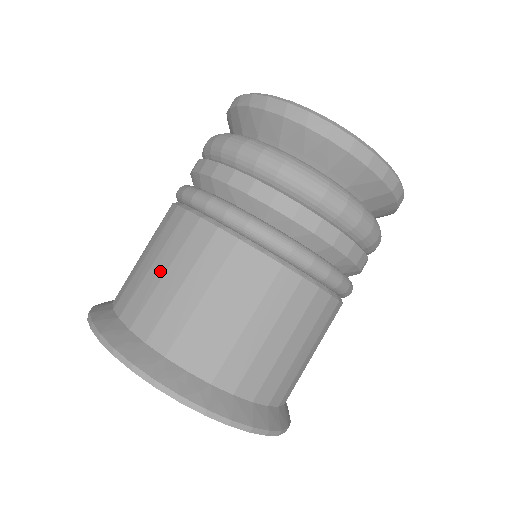
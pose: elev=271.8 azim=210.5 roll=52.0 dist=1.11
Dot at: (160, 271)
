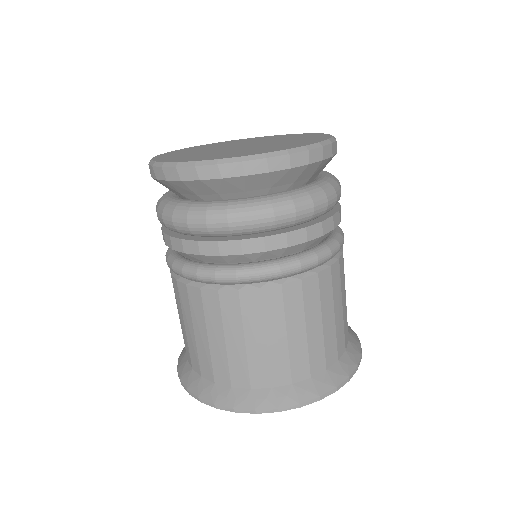
Dot at: (191, 332)
